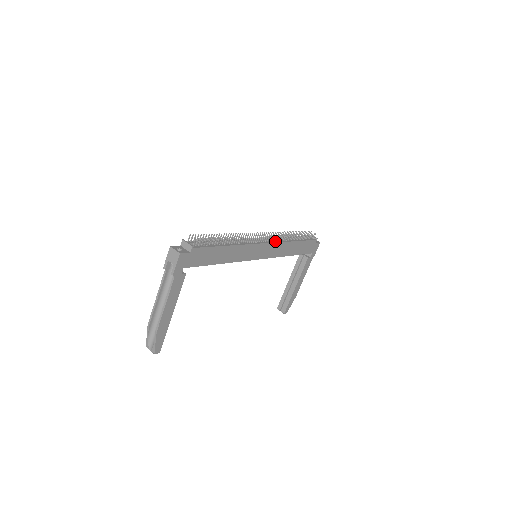
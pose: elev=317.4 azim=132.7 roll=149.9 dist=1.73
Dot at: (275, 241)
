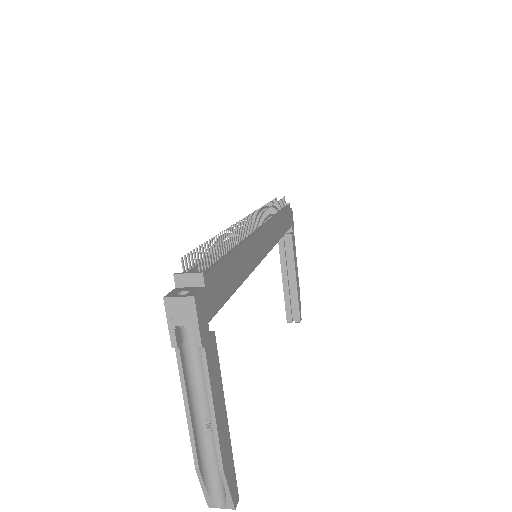
Dot at: (265, 222)
